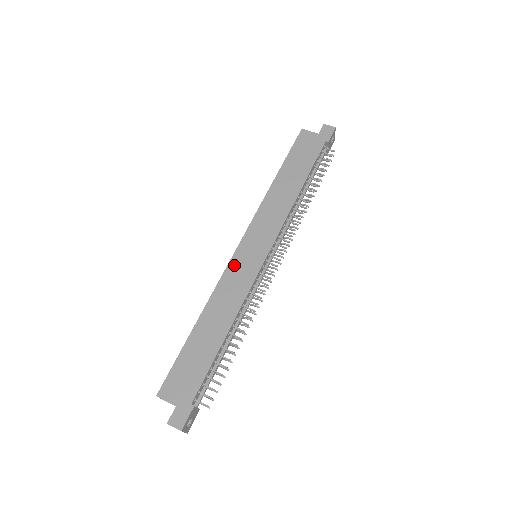
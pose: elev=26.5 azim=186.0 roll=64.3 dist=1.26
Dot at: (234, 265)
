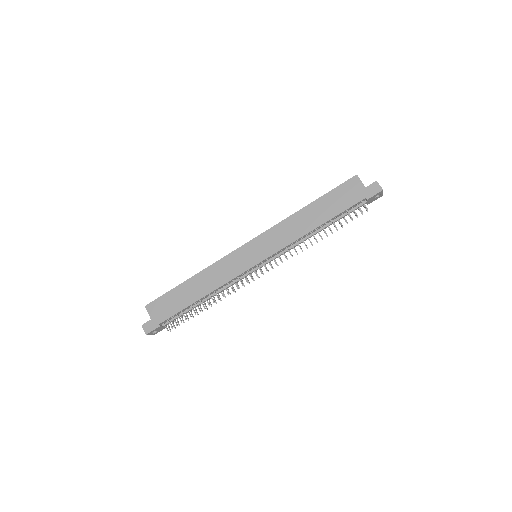
Dot at: (235, 255)
